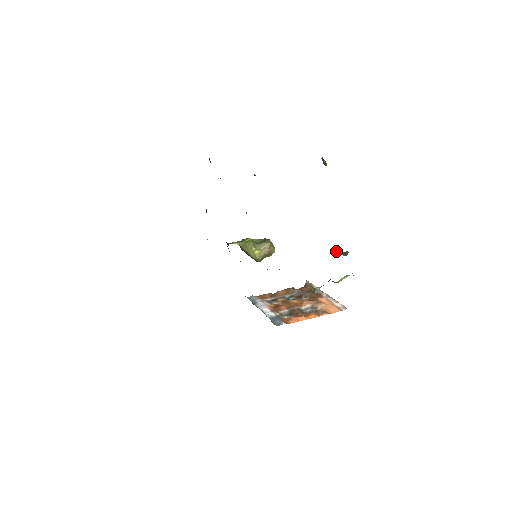
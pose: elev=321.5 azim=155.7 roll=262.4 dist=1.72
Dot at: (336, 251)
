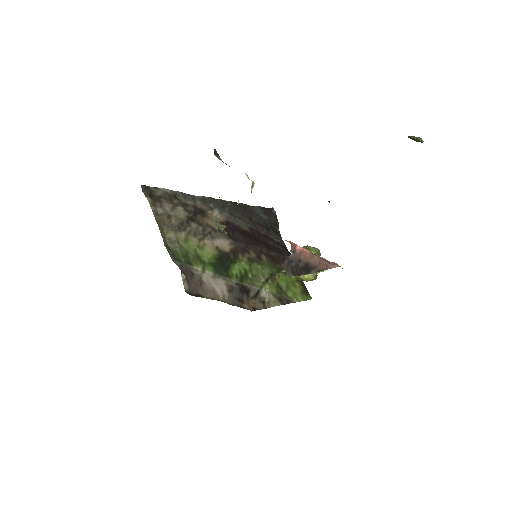
Dot at: occluded
